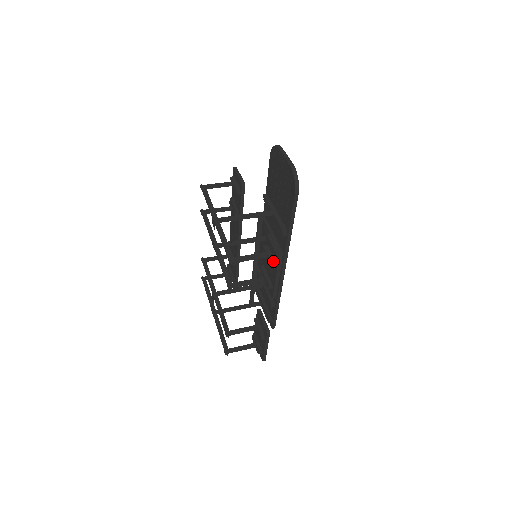
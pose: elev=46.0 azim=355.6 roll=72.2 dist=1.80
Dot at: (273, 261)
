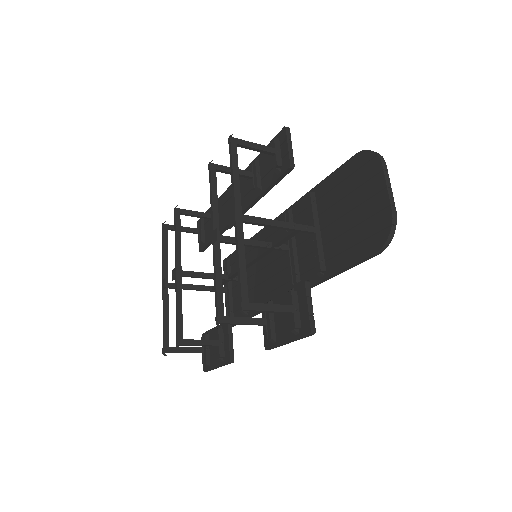
Dot at: (298, 326)
